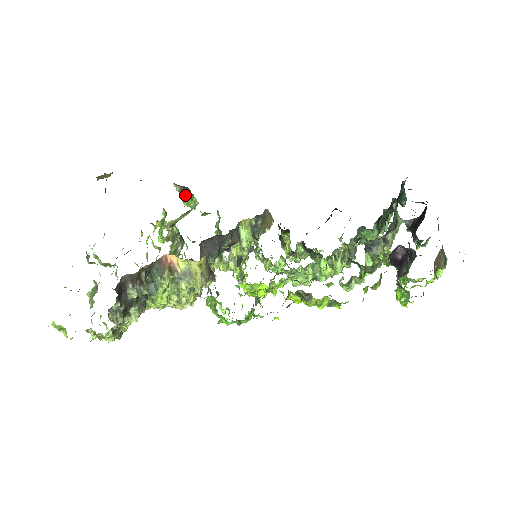
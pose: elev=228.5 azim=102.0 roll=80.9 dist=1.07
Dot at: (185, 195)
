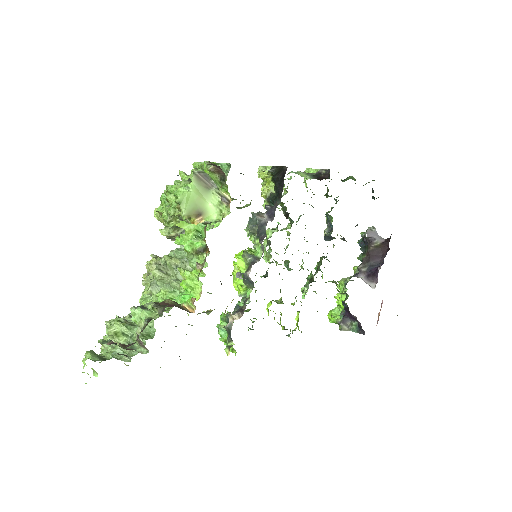
Dot at: (214, 172)
